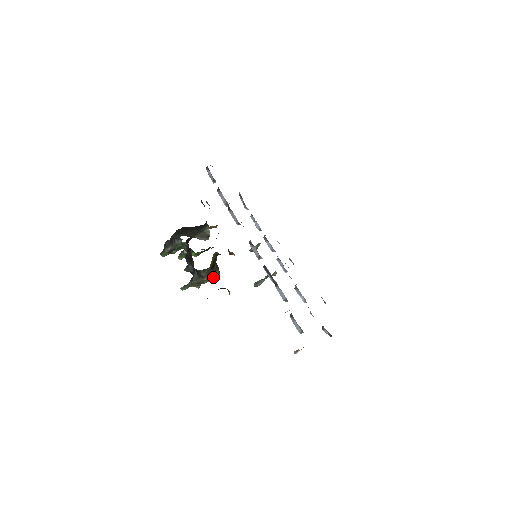
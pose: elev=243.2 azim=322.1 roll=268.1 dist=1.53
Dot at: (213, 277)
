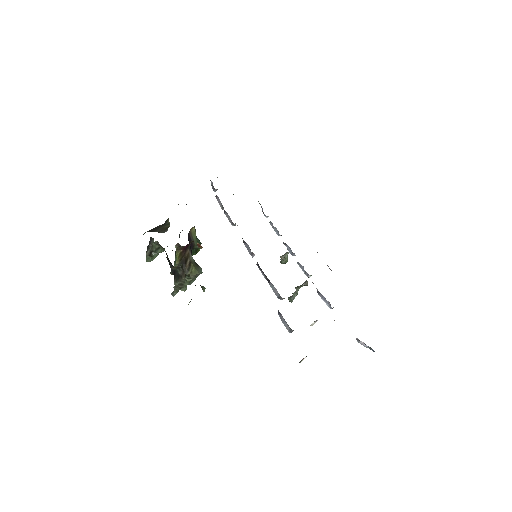
Dot at: (188, 274)
